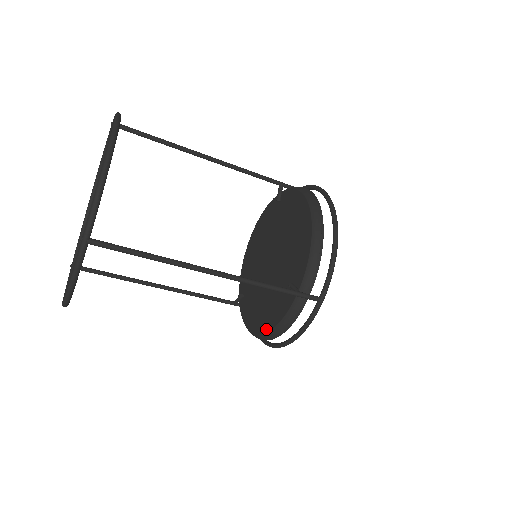
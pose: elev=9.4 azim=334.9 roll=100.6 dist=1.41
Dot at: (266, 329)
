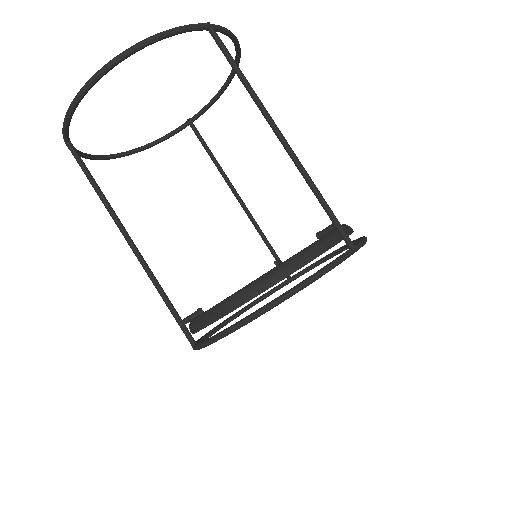
Dot at: occluded
